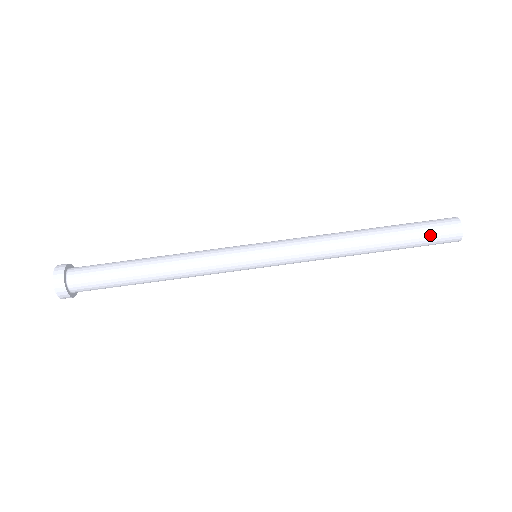
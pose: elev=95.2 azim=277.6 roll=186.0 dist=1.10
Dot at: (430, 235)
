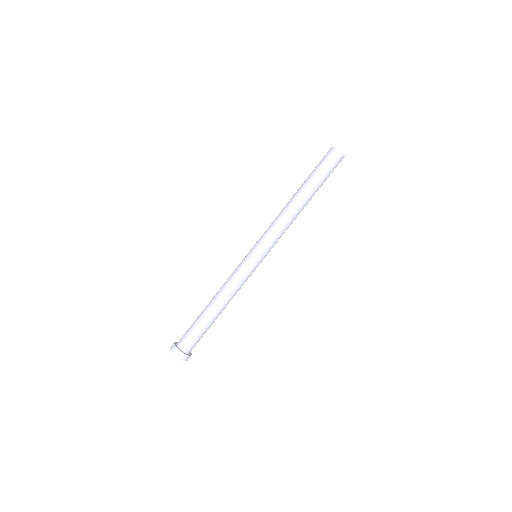
Dot at: (331, 172)
